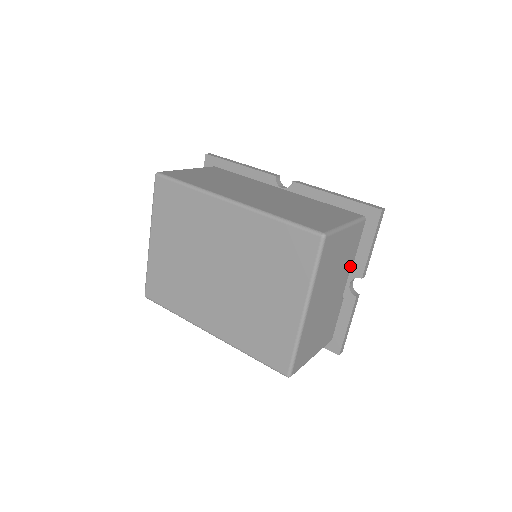
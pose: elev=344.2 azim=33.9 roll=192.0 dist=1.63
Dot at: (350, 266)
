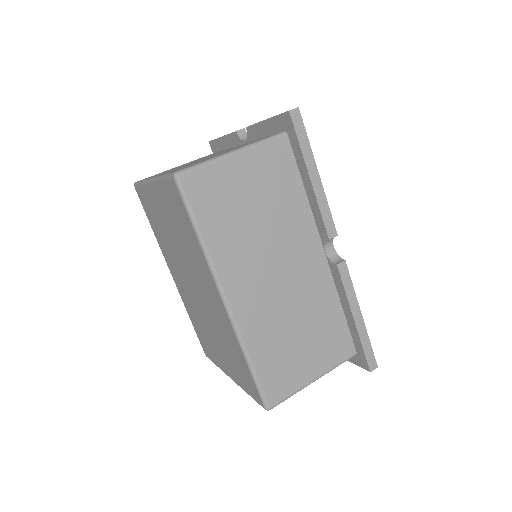
Dot at: occluded
